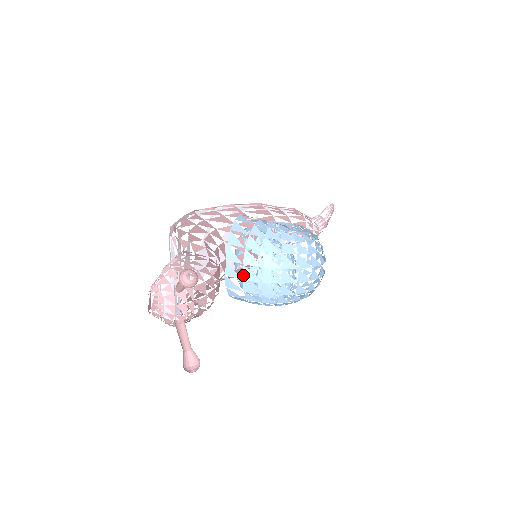
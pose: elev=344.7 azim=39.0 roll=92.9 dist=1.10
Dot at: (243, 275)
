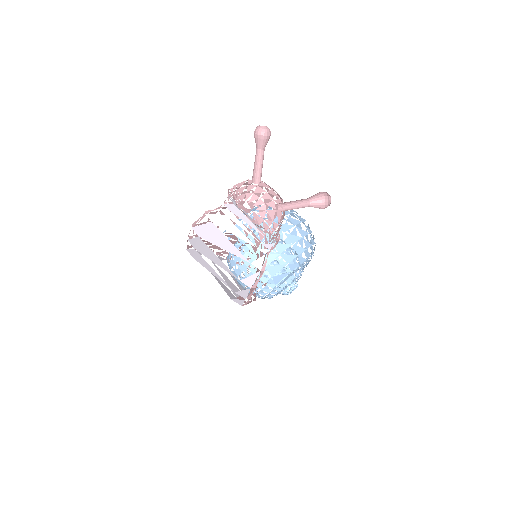
Dot at: (268, 239)
